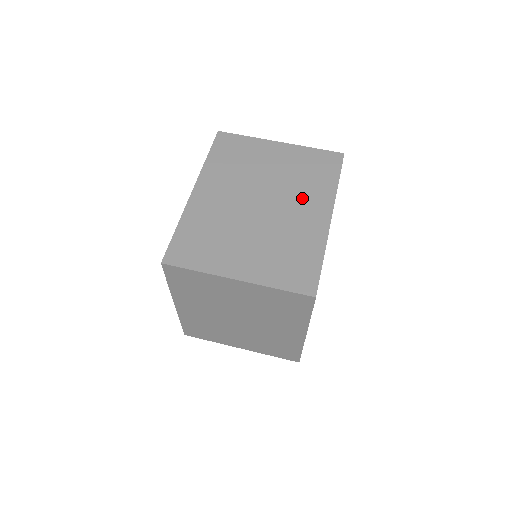
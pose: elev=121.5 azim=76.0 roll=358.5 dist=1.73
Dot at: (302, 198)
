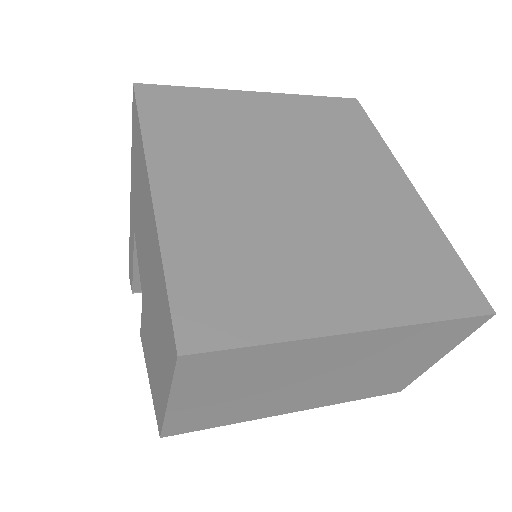
Dot at: occluded
